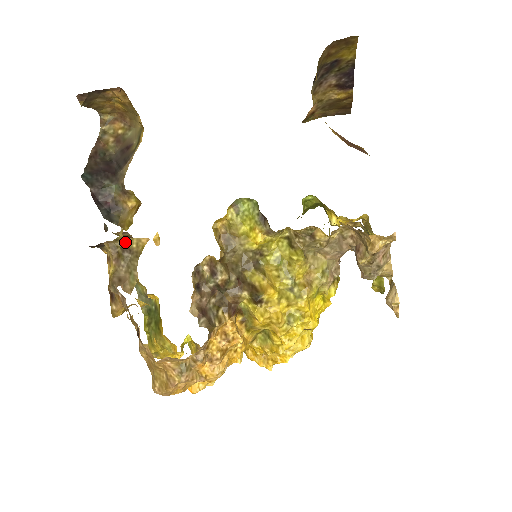
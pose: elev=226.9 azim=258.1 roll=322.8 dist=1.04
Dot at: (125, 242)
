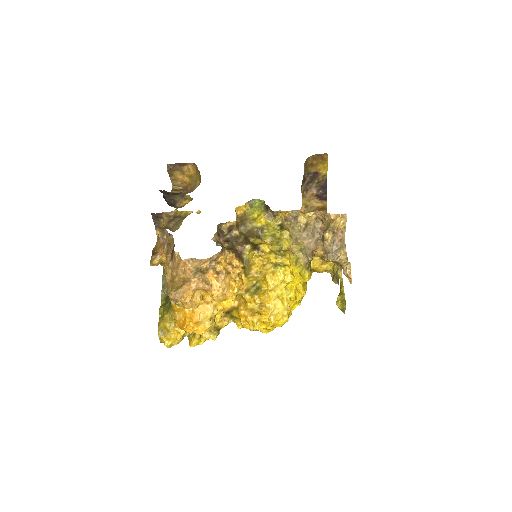
Dot at: (177, 214)
